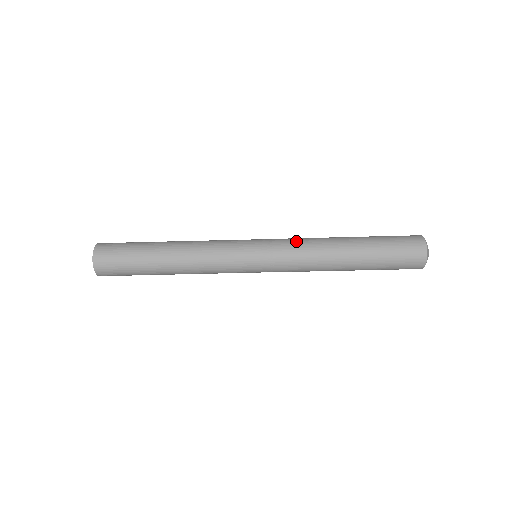
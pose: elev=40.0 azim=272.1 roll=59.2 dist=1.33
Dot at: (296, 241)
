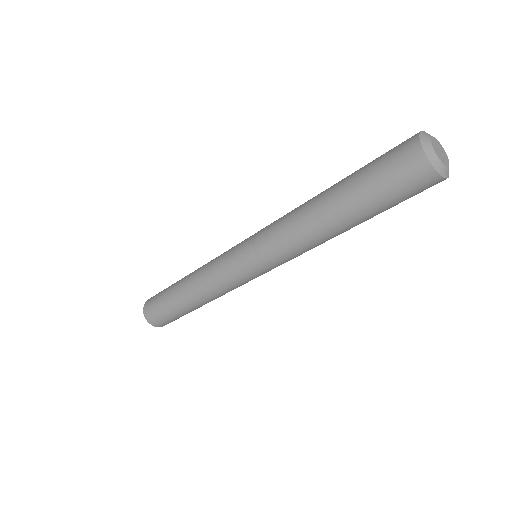
Dot at: (276, 221)
